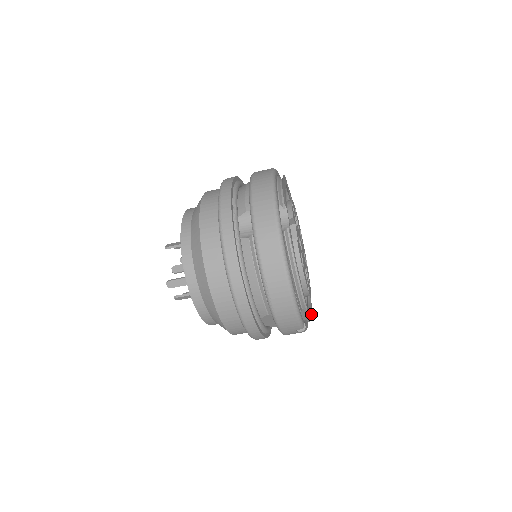
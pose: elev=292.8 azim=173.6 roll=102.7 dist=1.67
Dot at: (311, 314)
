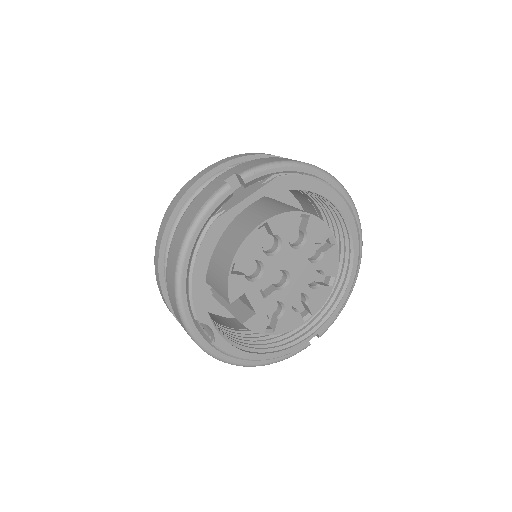
Dot at: (335, 311)
